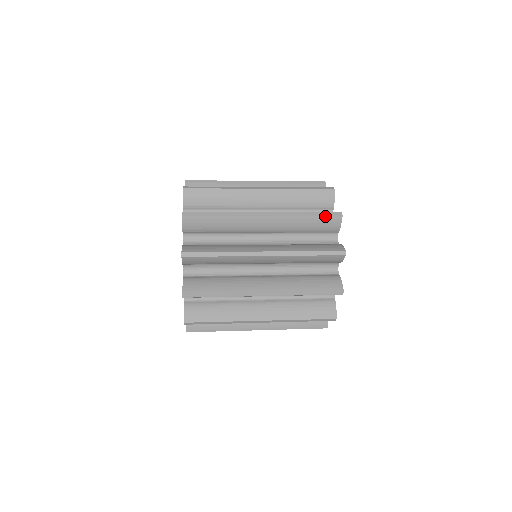
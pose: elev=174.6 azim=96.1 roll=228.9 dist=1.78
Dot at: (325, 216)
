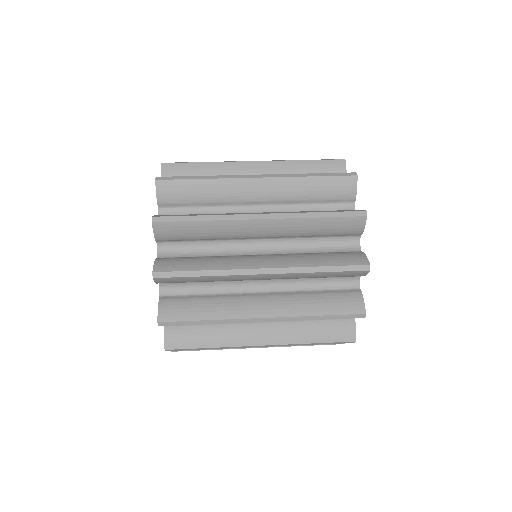
Dot at: (343, 217)
